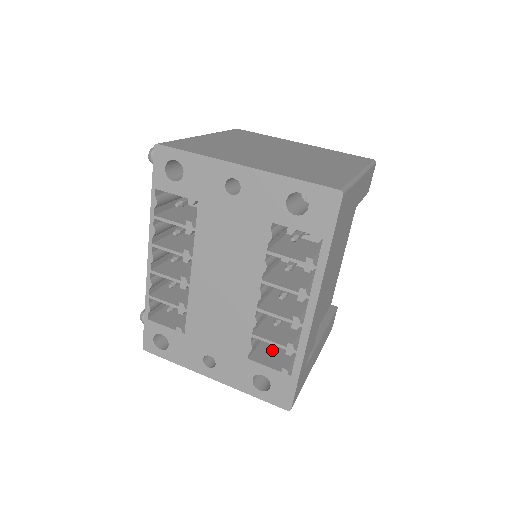
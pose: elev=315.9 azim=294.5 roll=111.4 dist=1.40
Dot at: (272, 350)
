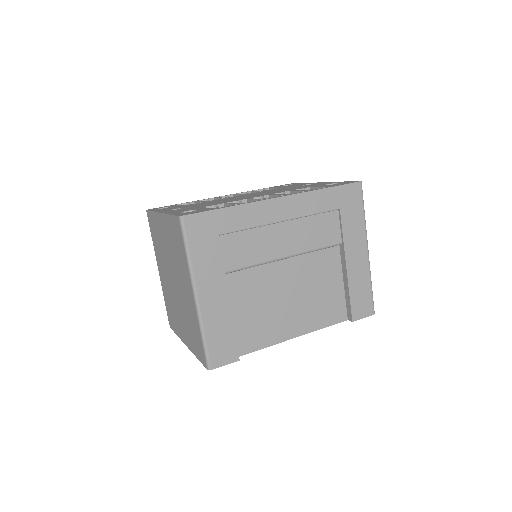
Dot at: occluded
